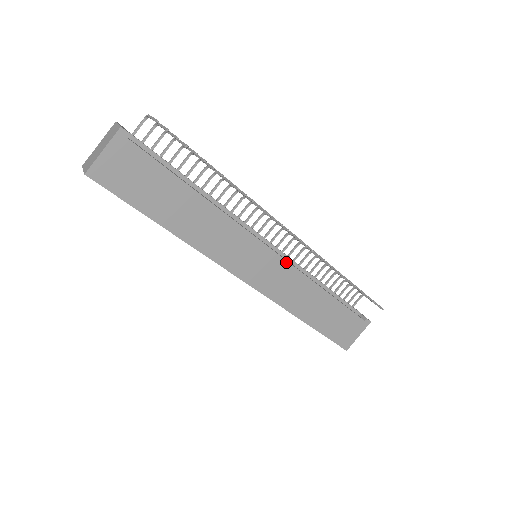
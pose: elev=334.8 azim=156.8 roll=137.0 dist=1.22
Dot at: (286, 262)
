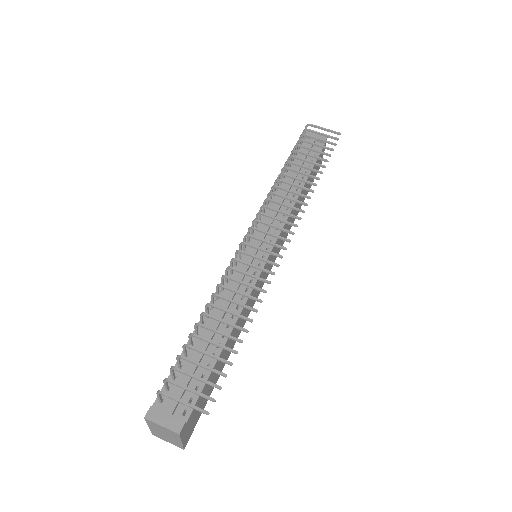
Dot at: (280, 235)
